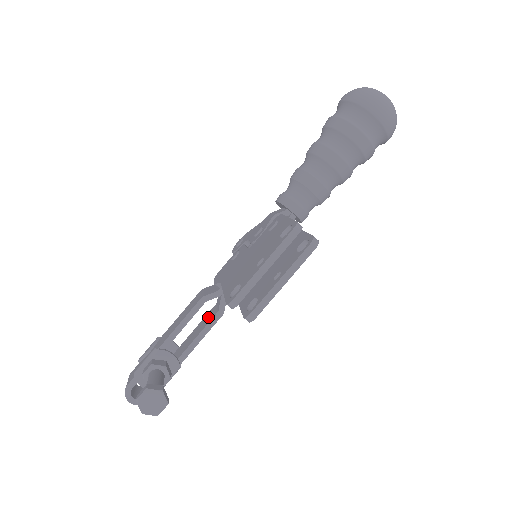
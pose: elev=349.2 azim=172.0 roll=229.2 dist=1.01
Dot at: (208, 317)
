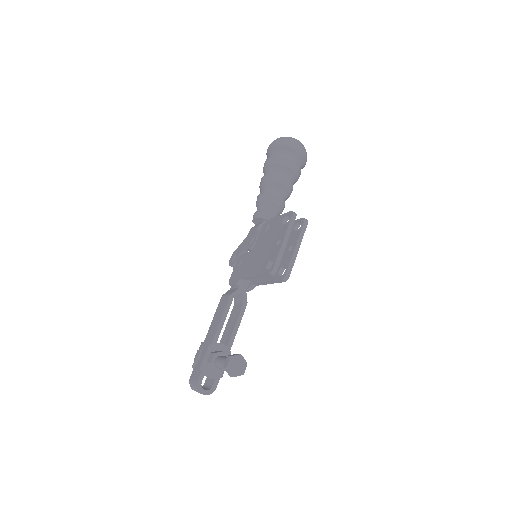
Dot at: (235, 312)
